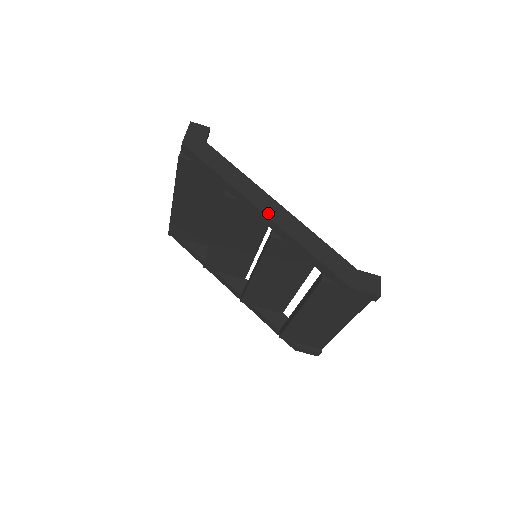
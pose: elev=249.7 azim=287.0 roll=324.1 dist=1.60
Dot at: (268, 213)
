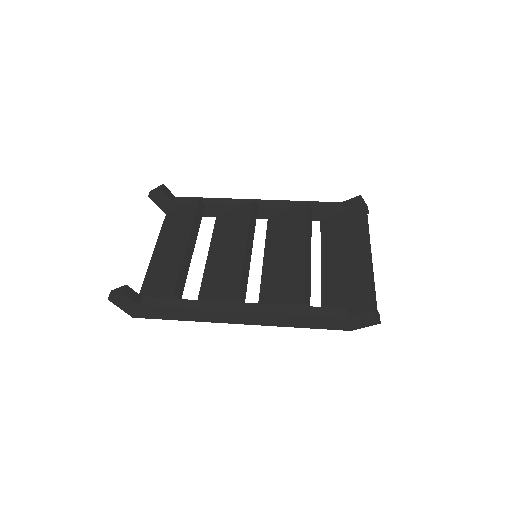
Dot at: (244, 323)
